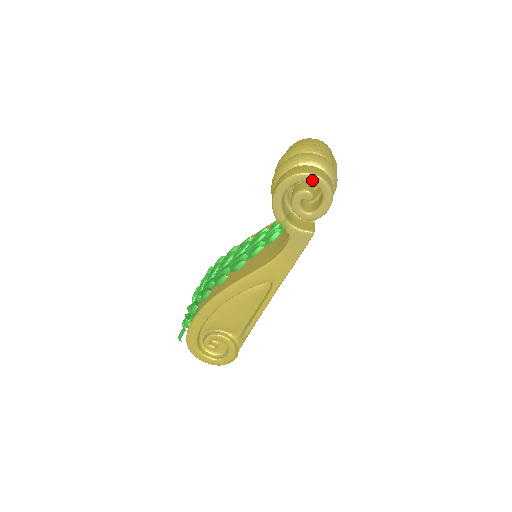
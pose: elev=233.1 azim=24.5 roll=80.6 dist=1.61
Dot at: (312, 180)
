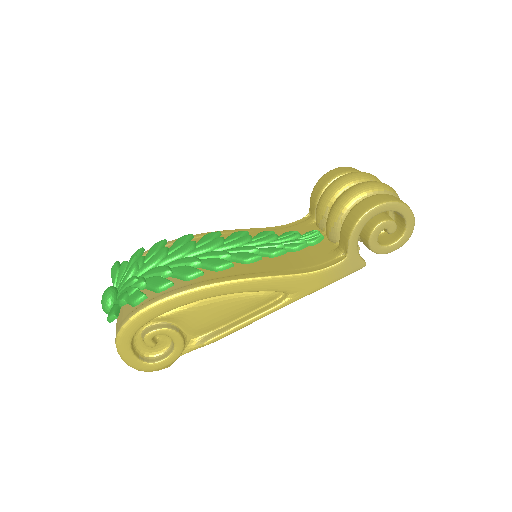
Dot at: (408, 217)
